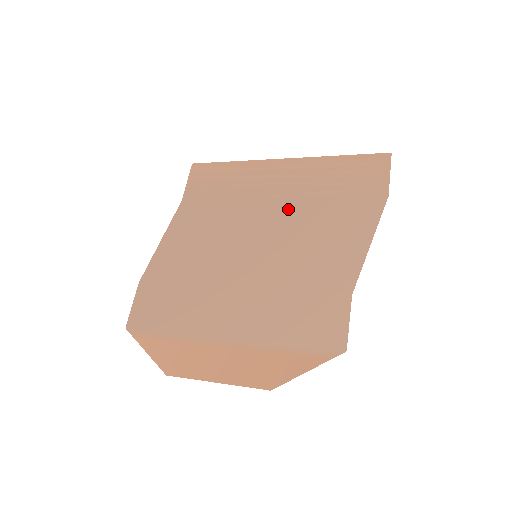
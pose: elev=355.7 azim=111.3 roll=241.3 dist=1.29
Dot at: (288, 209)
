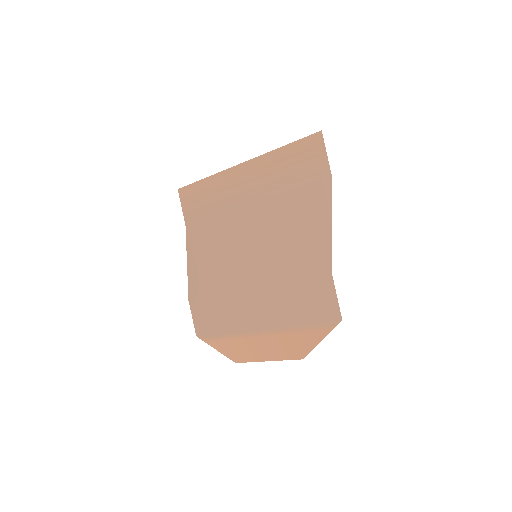
Dot at: (262, 212)
